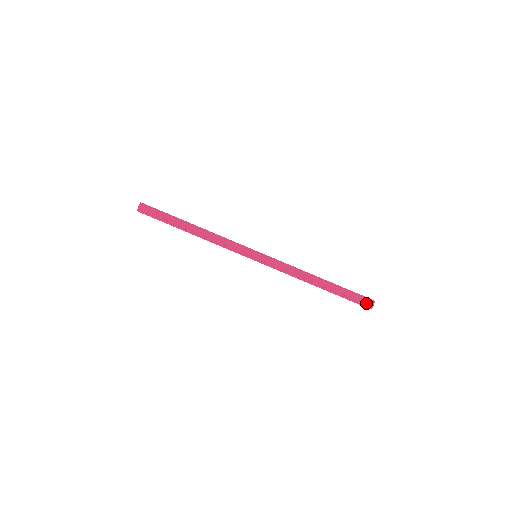
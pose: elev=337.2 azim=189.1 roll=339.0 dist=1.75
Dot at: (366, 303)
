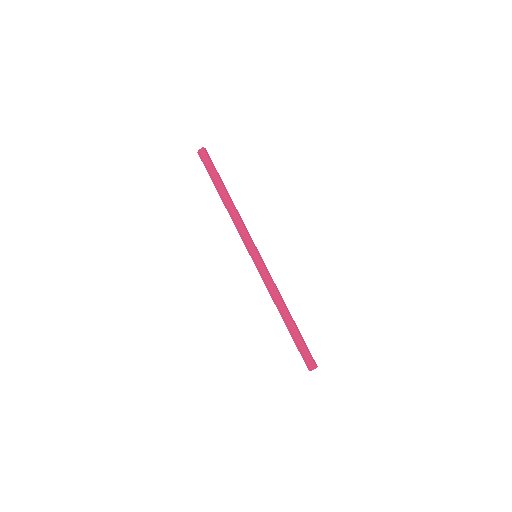
Dot at: (308, 363)
